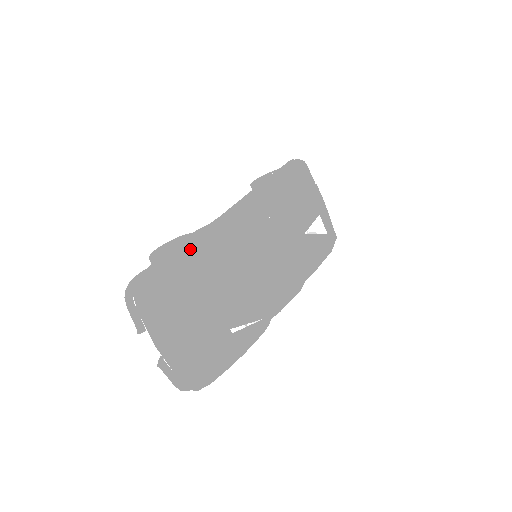
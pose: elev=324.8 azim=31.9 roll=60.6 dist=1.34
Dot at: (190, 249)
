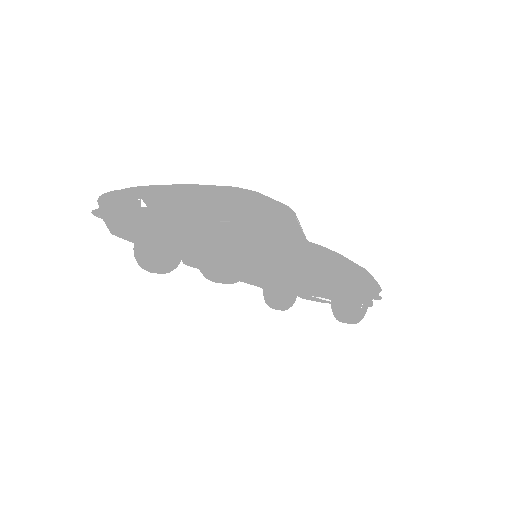
Dot at: occluded
